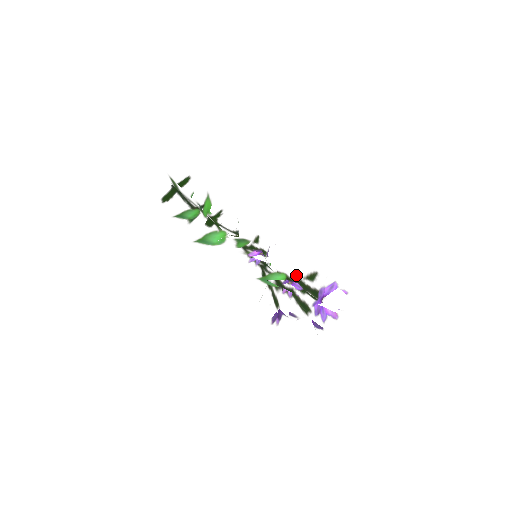
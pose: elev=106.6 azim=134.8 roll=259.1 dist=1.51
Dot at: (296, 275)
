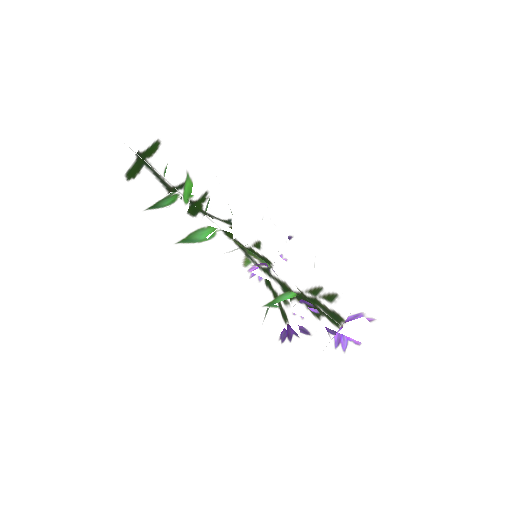
Dot at: (309, 291)
